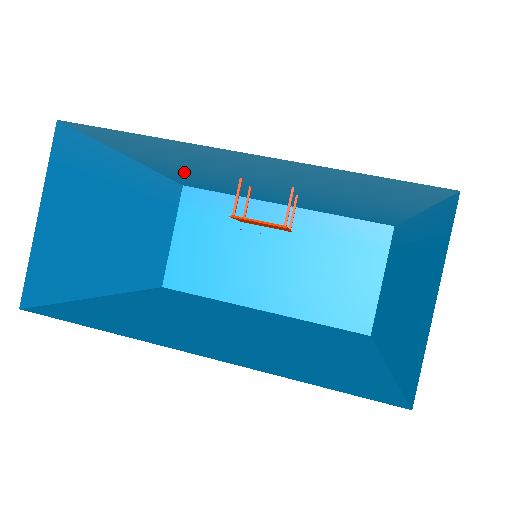
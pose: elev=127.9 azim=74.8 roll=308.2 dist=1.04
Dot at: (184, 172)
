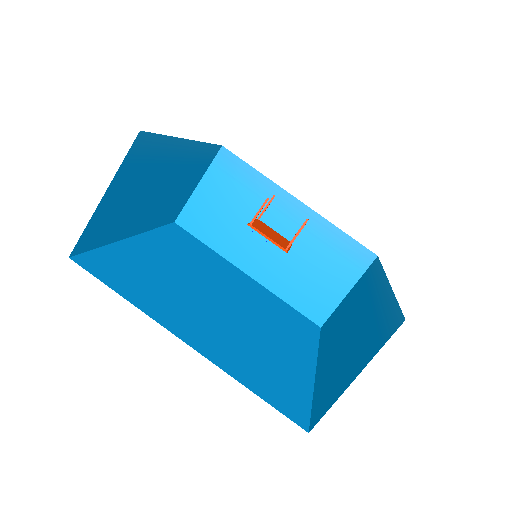
Dot at: occluded
